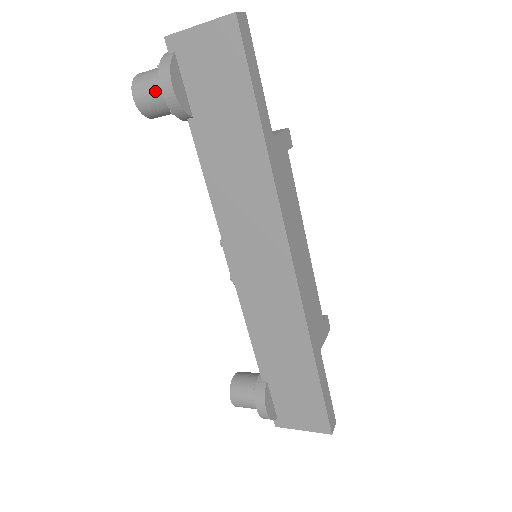
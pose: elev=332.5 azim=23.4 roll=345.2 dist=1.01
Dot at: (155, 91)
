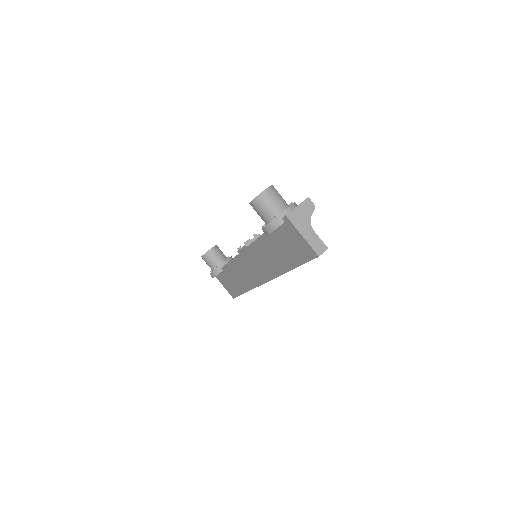
Dot at: (262, 216)
